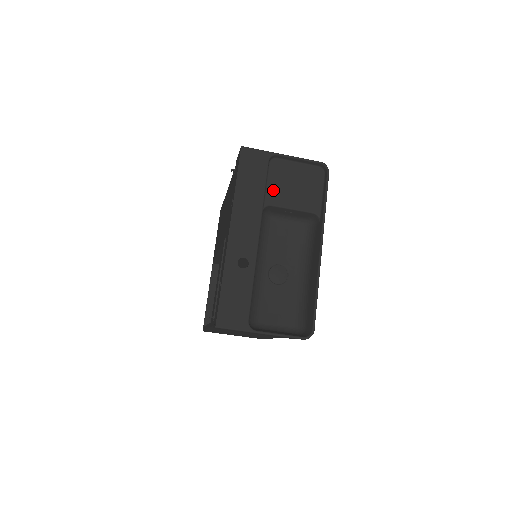
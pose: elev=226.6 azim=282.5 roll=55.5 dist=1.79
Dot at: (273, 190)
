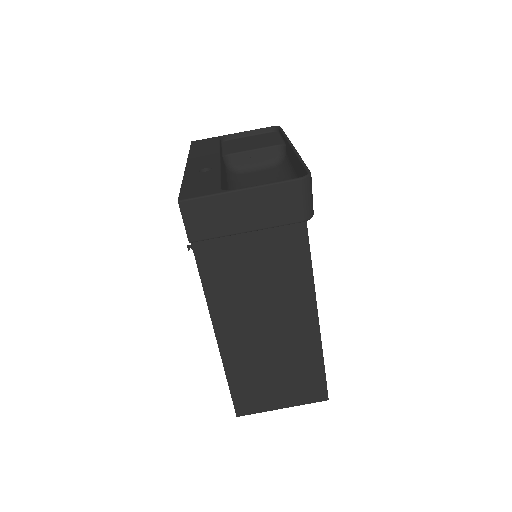
Dot at: (230, 149)
